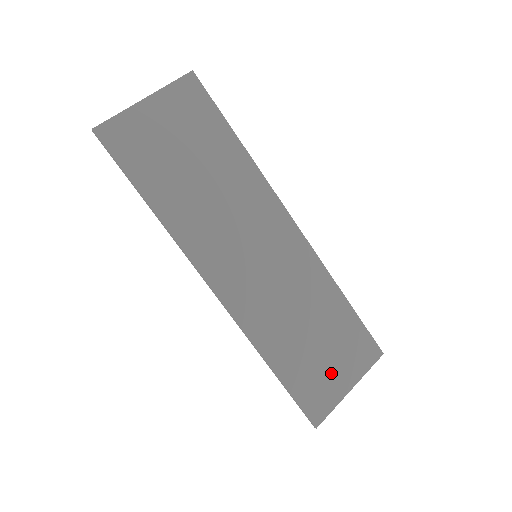
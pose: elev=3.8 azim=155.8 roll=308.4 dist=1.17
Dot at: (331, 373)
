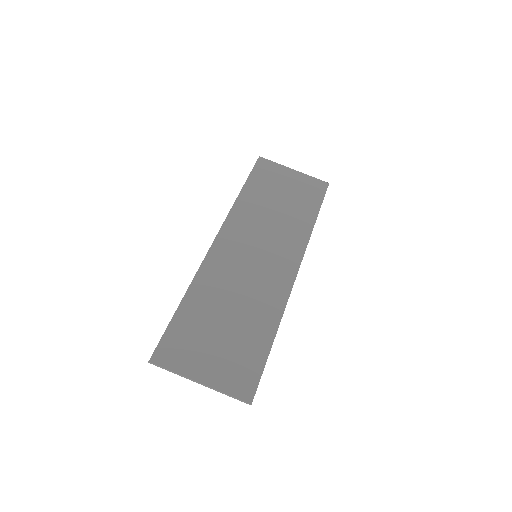
Dot at: (205, 353)
